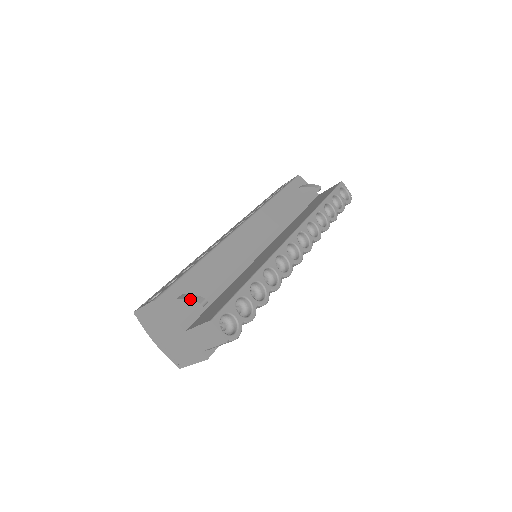
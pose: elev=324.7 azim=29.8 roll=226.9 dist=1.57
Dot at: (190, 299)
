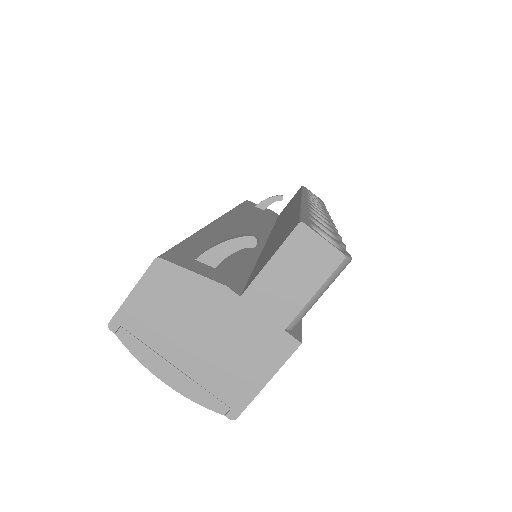
Dot at: (226, 240)
